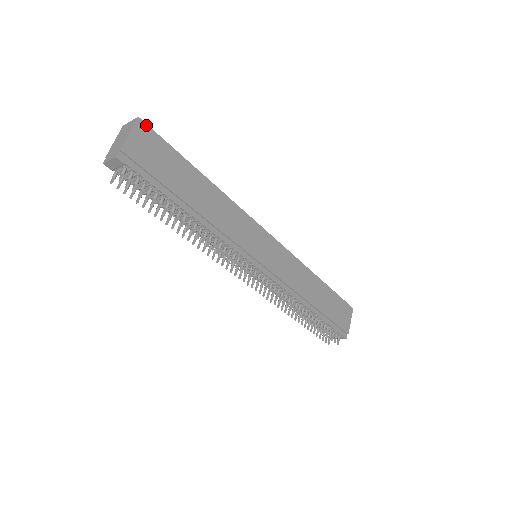
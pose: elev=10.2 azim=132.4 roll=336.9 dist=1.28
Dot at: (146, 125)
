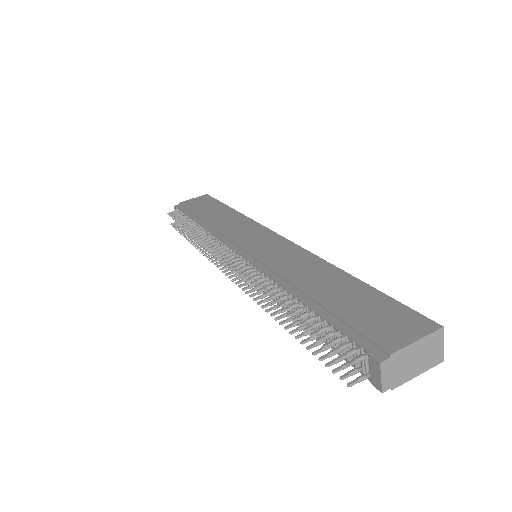
Dot at: (209, 196)
